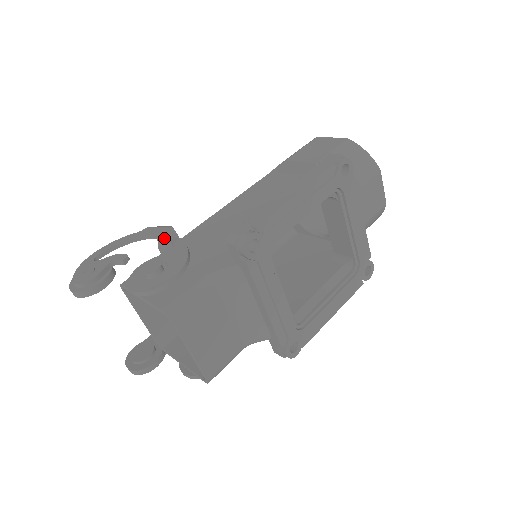
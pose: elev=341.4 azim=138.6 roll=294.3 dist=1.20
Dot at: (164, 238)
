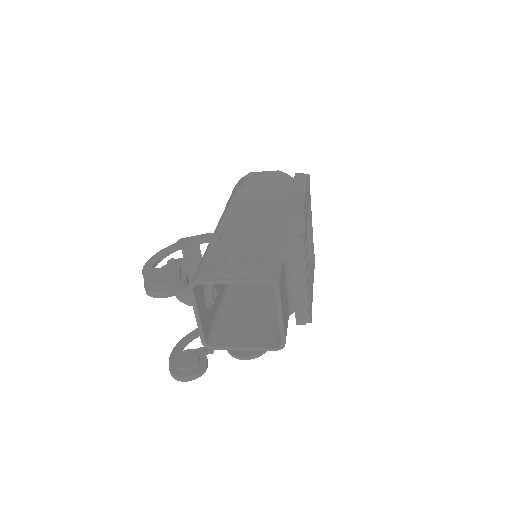
Dot at: (209, 241)
